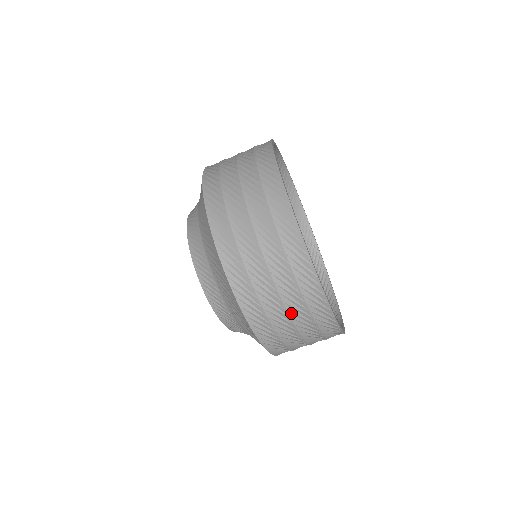
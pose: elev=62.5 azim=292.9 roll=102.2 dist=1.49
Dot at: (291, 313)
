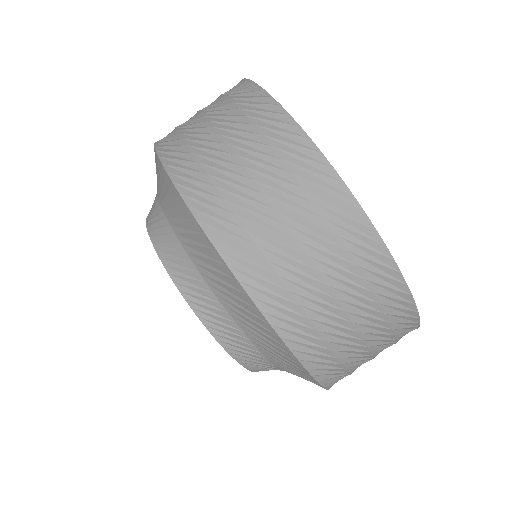
Dot at: (243, 160)
